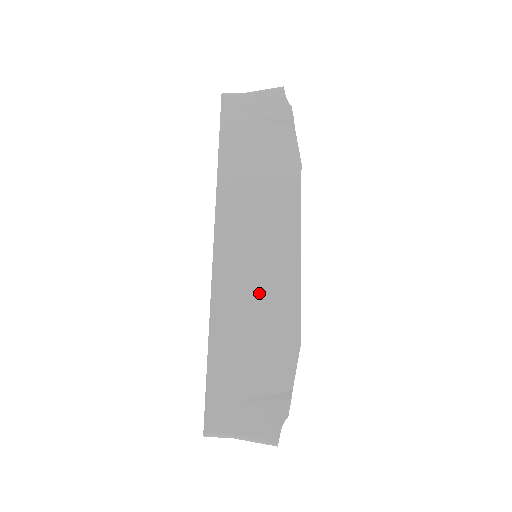
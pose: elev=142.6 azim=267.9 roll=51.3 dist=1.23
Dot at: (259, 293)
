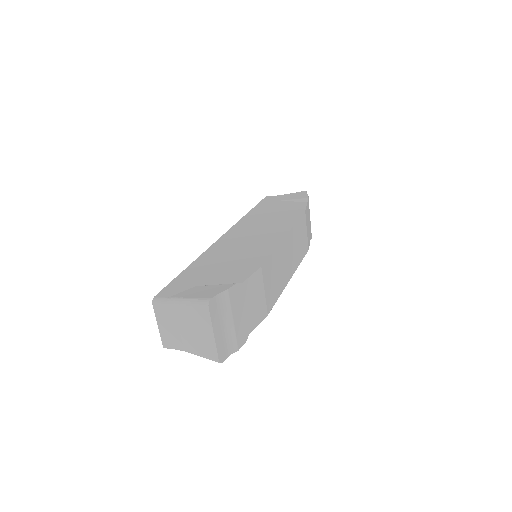
Dot at: (244, 248)
